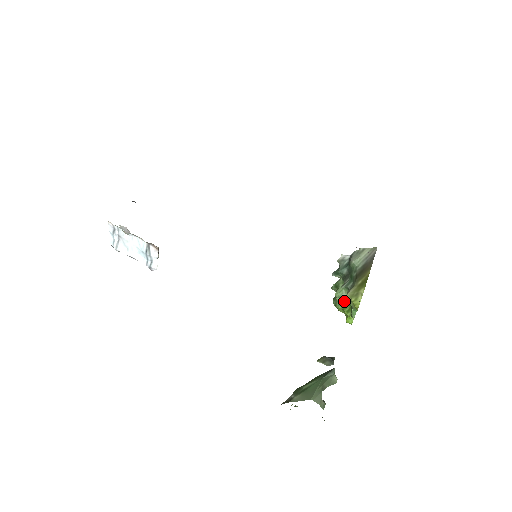
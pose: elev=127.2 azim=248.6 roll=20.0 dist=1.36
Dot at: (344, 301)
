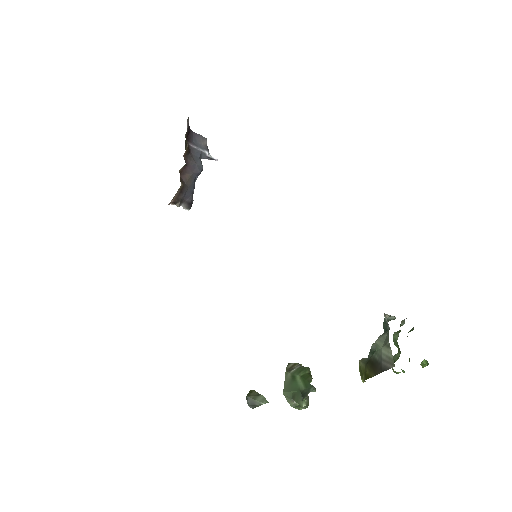
Dot at: occluded
